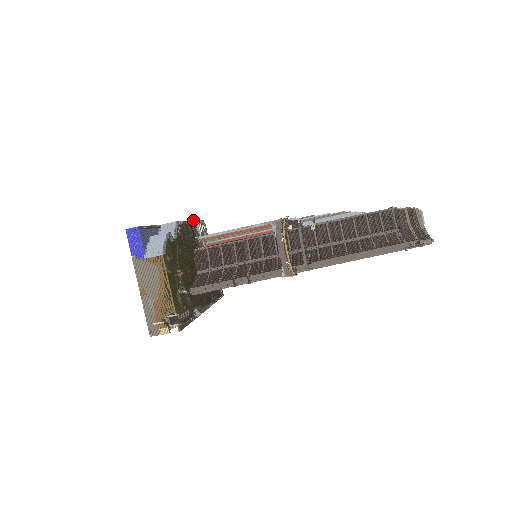
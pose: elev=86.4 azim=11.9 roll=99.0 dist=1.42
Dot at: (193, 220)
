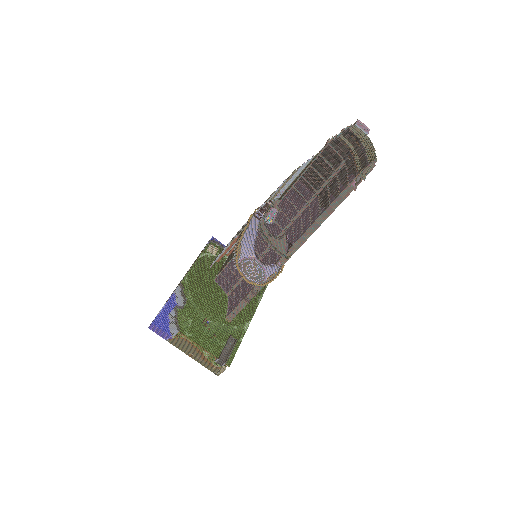
Dot at: (199, 255)
